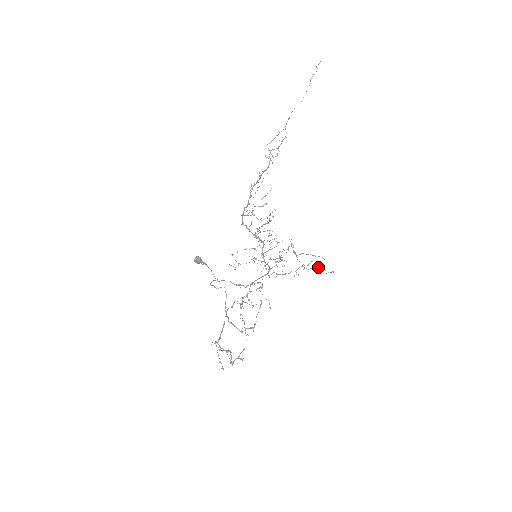
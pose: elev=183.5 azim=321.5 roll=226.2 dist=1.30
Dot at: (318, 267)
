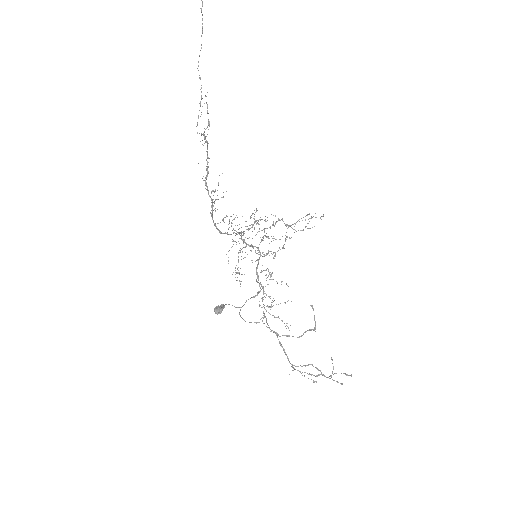
Dot at: (303, 217)
